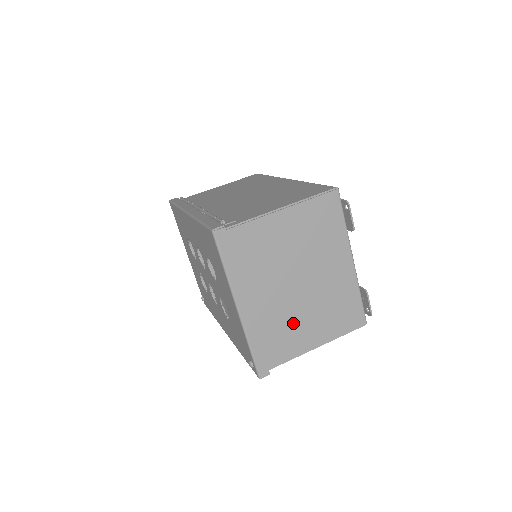
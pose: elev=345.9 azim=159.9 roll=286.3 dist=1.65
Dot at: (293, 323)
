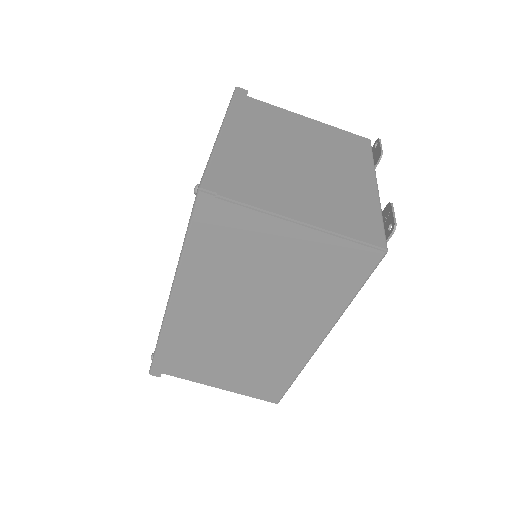
Dot at: (278, 181)
